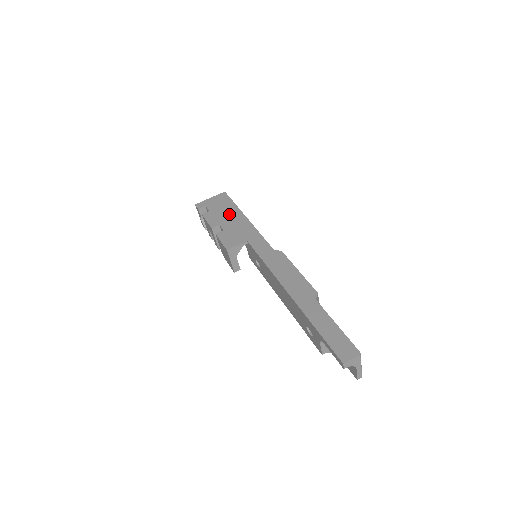
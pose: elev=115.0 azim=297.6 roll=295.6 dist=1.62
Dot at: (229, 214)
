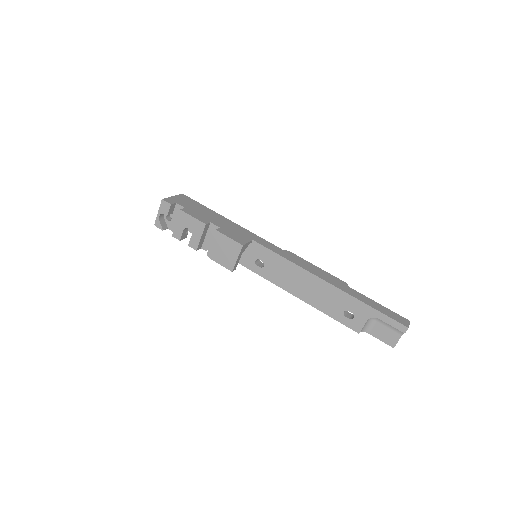
Dot at: (210, 214)
